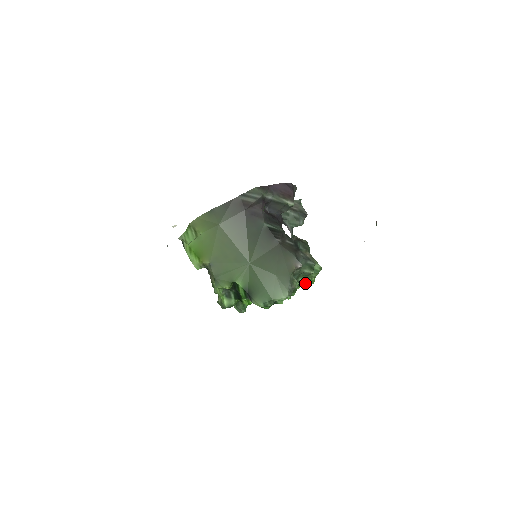
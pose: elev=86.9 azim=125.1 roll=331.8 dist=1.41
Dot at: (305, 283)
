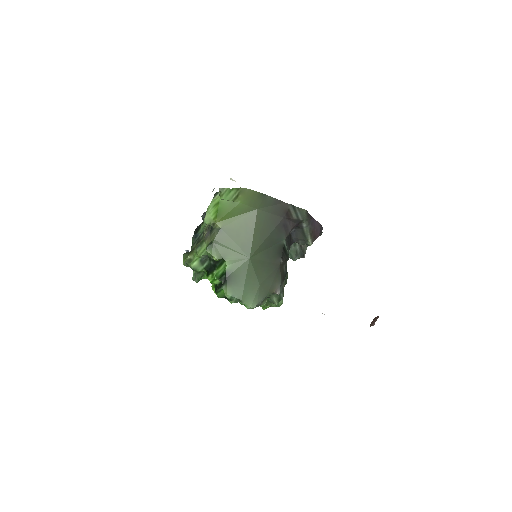
Dot at: (262, 305)
